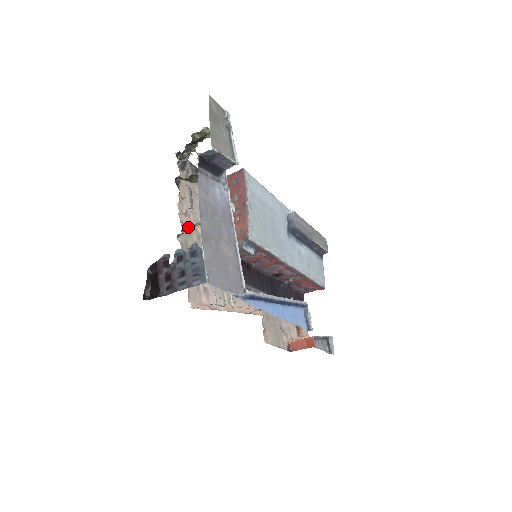
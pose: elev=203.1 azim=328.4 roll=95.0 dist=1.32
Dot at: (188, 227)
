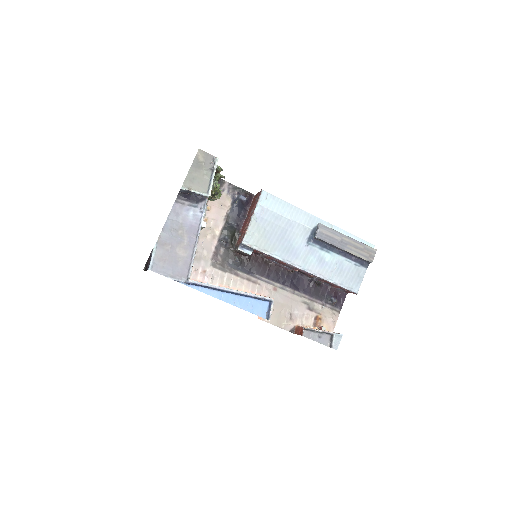
Dot at: occluded
